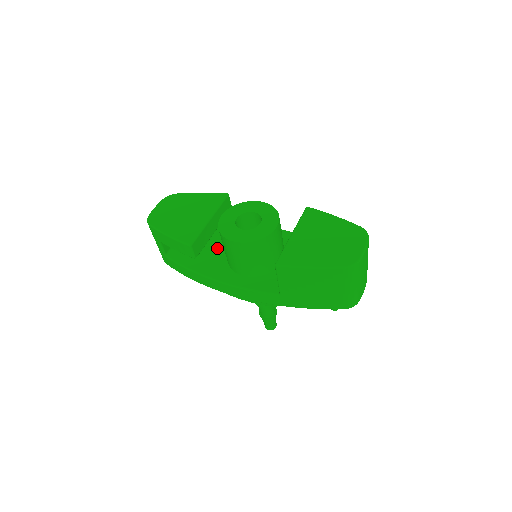
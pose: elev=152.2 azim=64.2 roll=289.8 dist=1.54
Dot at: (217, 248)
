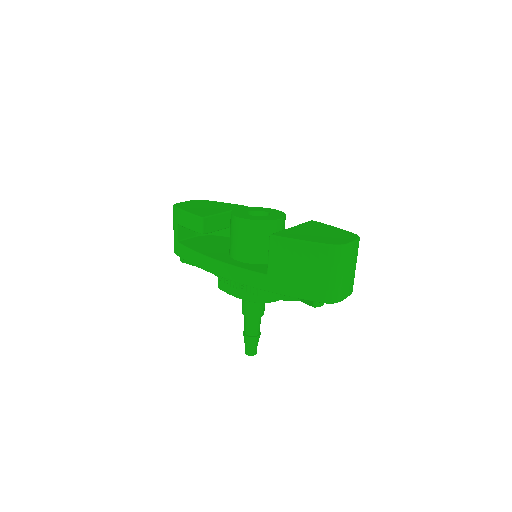
Dot at: (224, 246)
